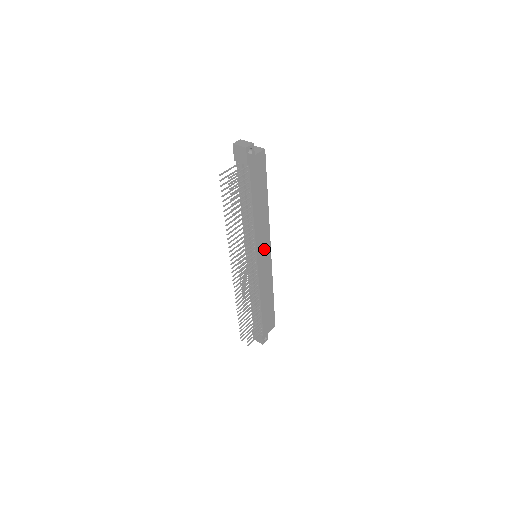
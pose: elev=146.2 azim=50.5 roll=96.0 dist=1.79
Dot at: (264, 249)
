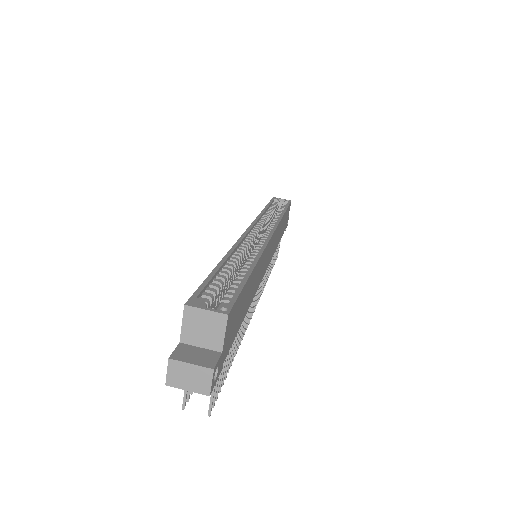
Dot at: (267, 254)
